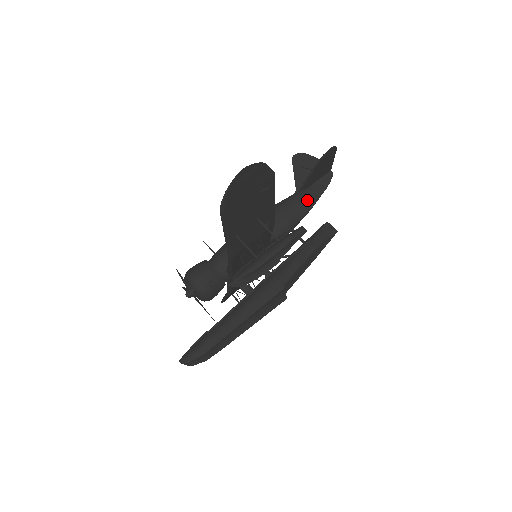
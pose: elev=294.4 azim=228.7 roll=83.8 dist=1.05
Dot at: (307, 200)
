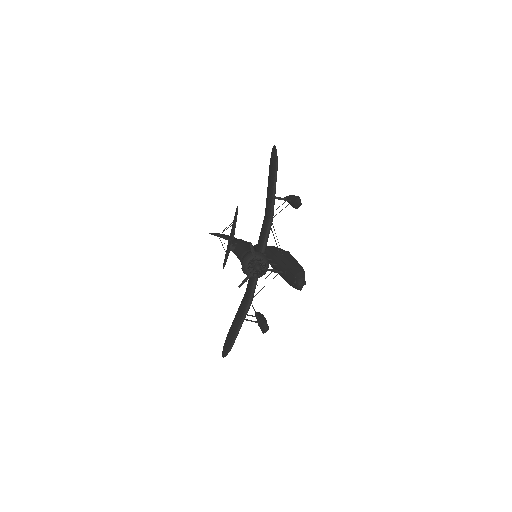
Dot at: occluded
